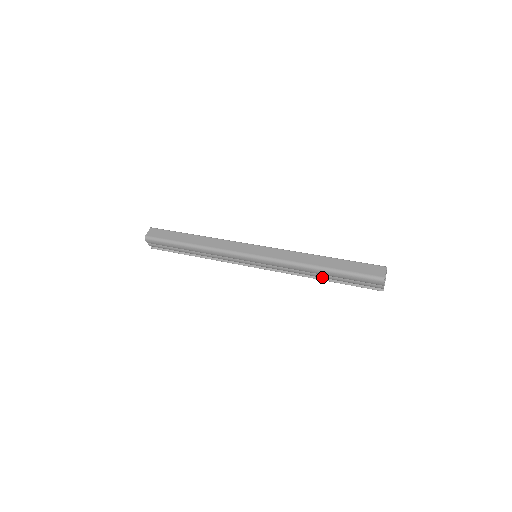
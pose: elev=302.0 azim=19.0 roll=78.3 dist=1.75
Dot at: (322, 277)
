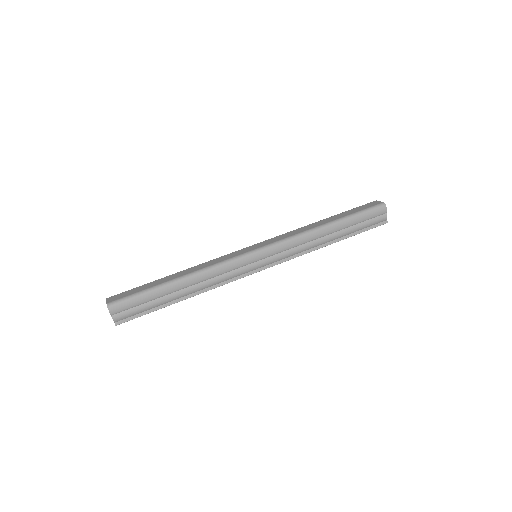
Dot at: (332, 238)
